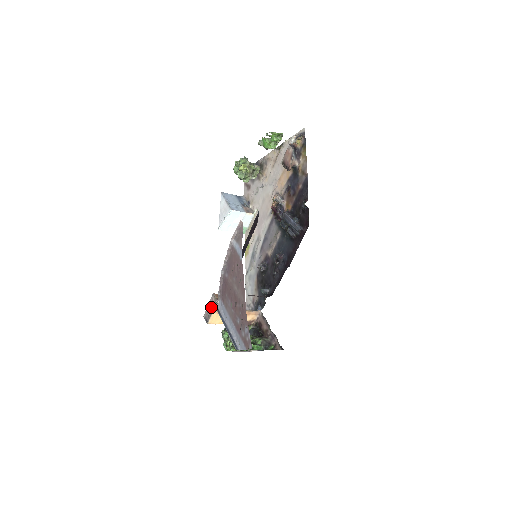
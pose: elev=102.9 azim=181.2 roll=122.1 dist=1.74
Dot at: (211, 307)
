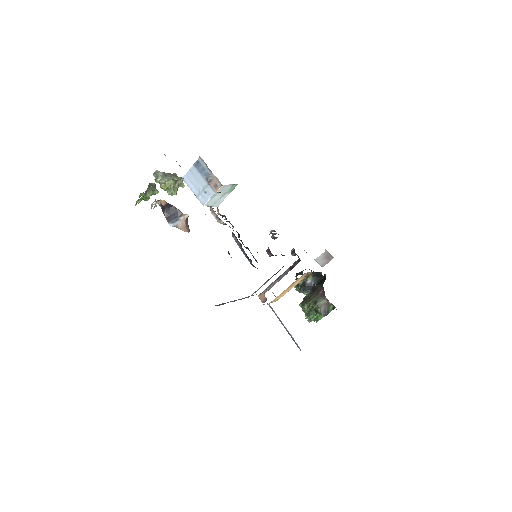
Dot at: occluded
